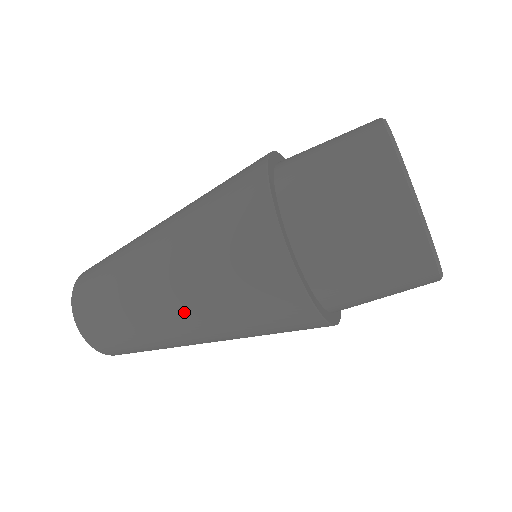
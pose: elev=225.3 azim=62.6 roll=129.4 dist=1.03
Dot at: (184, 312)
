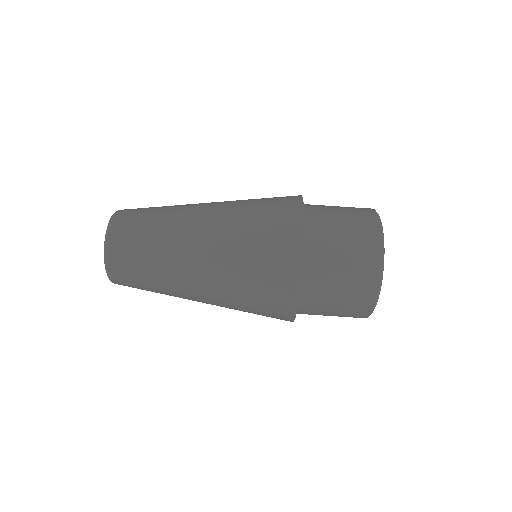
Dot at: (207, 250)
